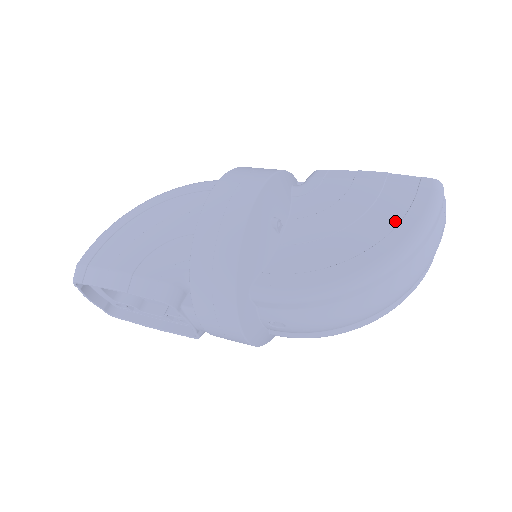
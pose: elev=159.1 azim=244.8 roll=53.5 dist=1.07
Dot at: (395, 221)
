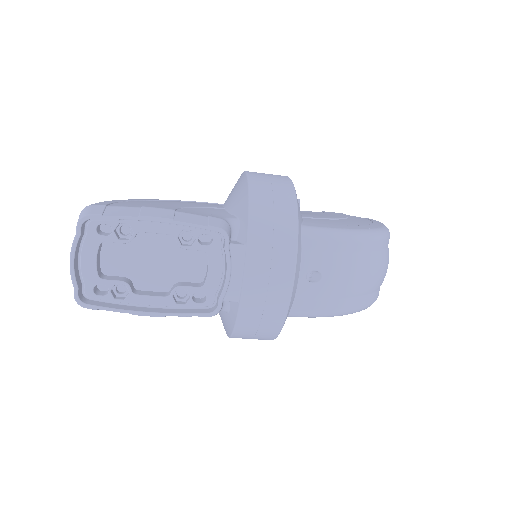
Dot at: (369, 222)
